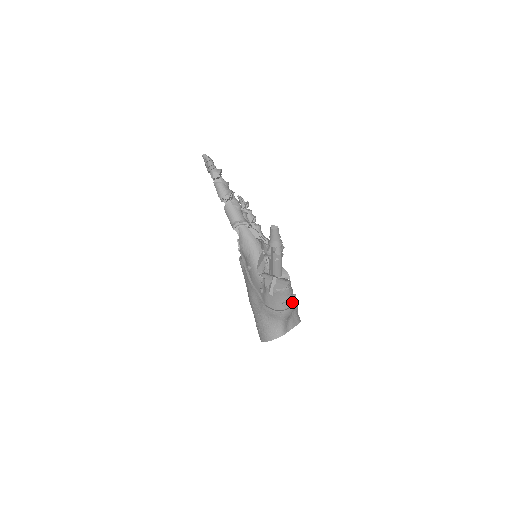
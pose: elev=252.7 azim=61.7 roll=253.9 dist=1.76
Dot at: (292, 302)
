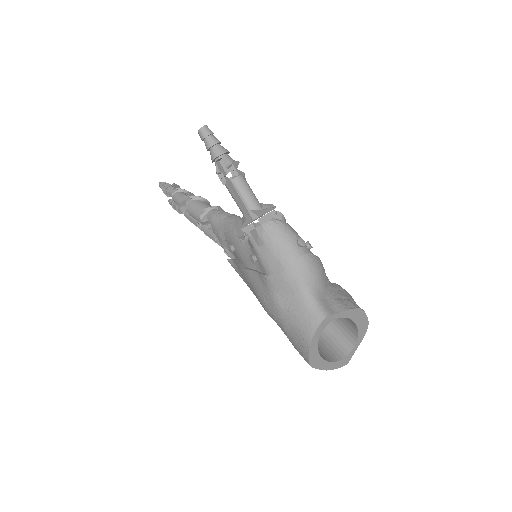
Dot at: (302, 245)
